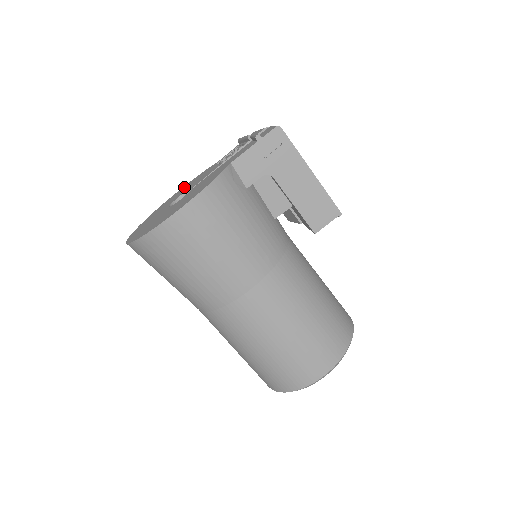
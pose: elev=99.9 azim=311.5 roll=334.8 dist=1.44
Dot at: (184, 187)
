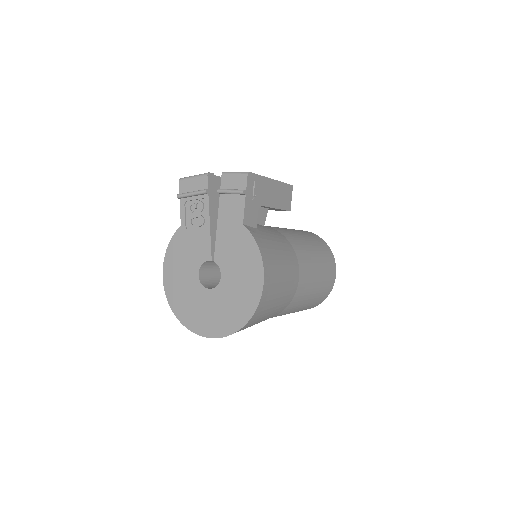
Dot at: (171, 265)
